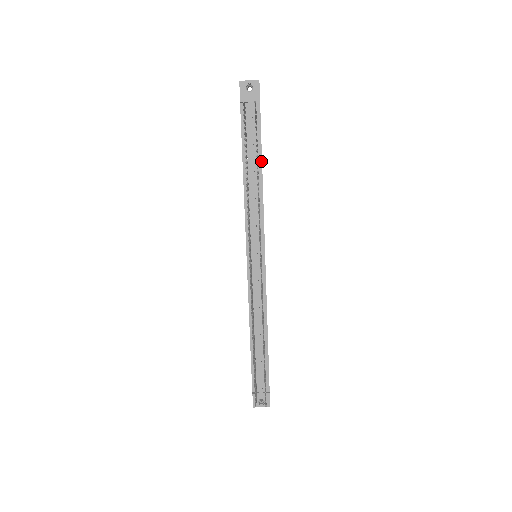
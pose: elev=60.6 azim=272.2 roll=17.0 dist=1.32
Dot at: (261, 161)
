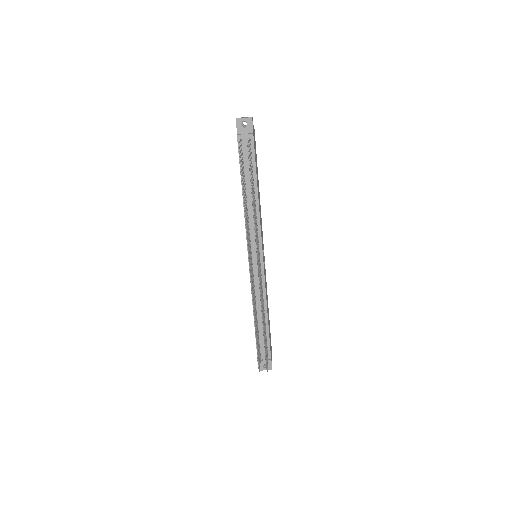
Dot at: (256, 183)
